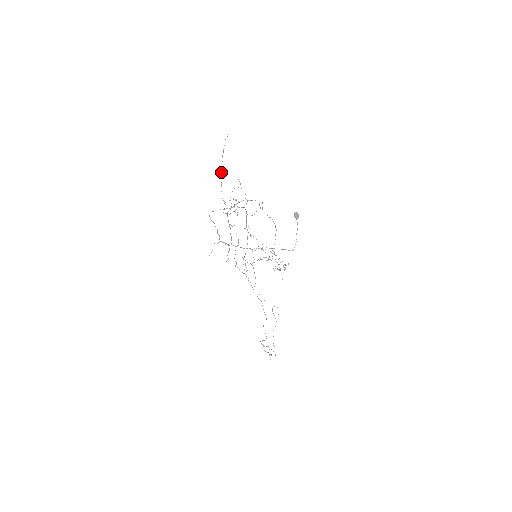
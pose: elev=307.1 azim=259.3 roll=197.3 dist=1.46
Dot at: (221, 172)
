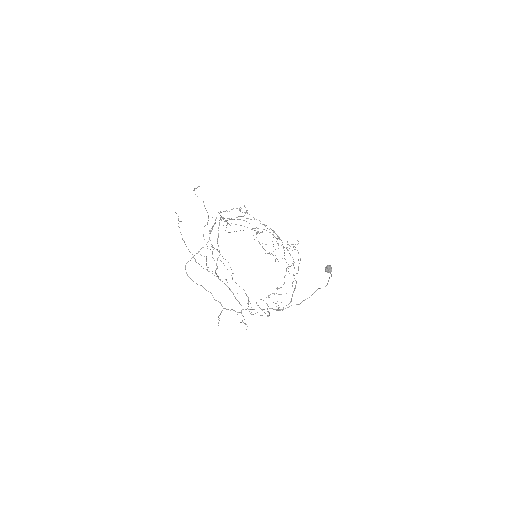
Dot at: occluded
